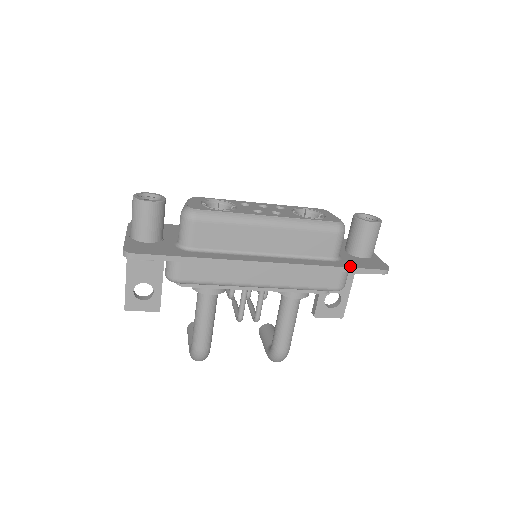
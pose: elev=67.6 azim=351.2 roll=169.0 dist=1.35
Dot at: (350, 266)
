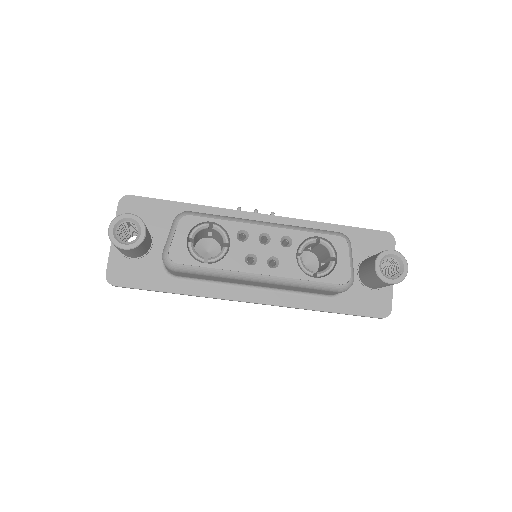
Dot at: (344, 311)
